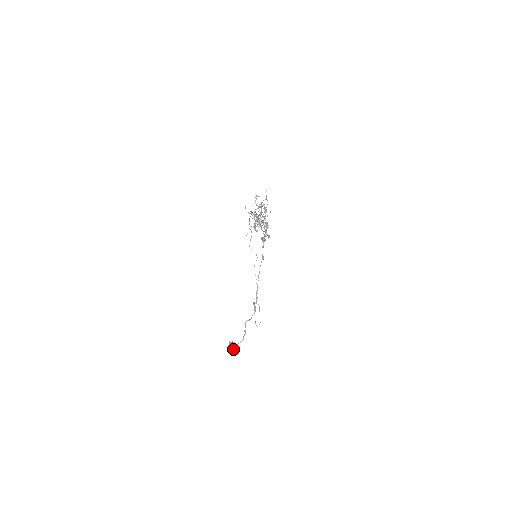
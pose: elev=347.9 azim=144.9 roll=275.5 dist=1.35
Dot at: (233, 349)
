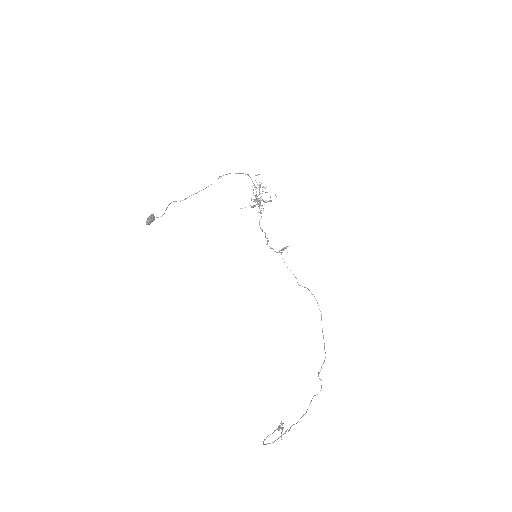
Dot at: (149, 218)
